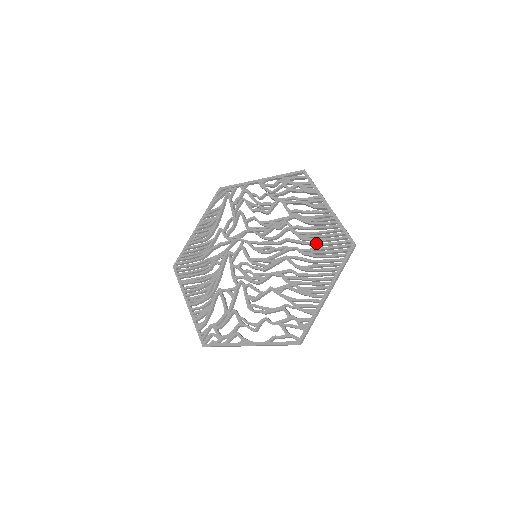
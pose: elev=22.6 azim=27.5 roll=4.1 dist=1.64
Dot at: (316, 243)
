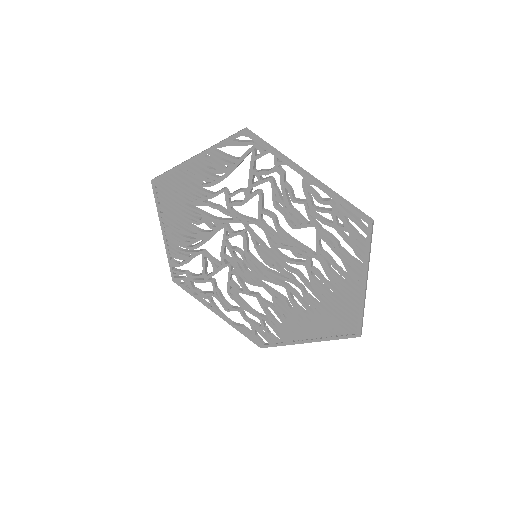
Dot at: (325, 304)
